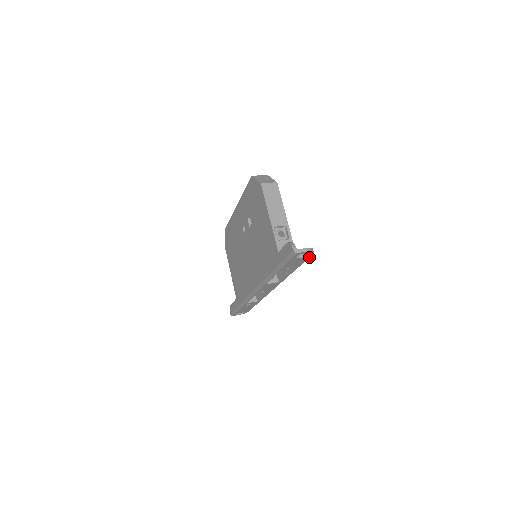
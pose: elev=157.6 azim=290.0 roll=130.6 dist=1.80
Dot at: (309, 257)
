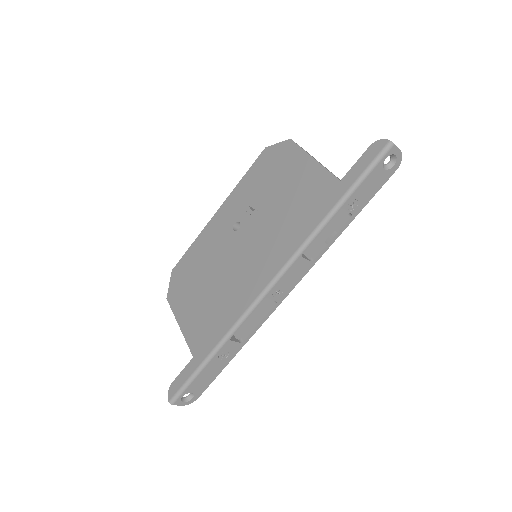
Dot at: (387, 179)
